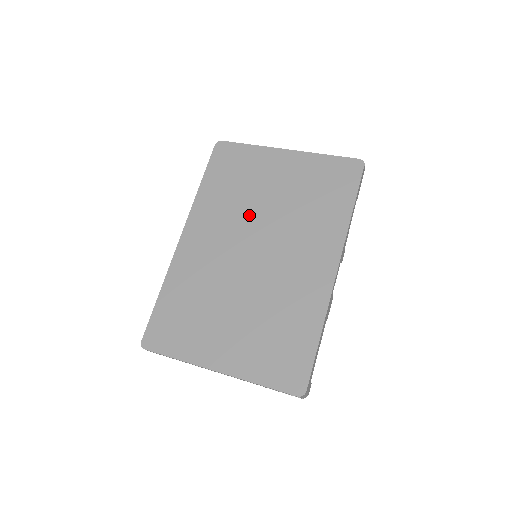
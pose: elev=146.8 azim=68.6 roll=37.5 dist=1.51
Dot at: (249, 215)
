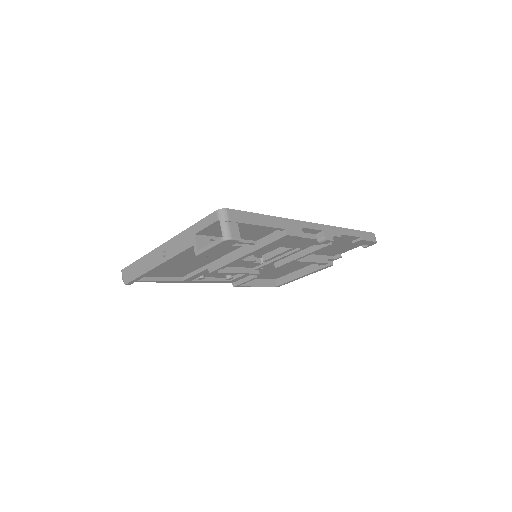
Dot at: occluded
